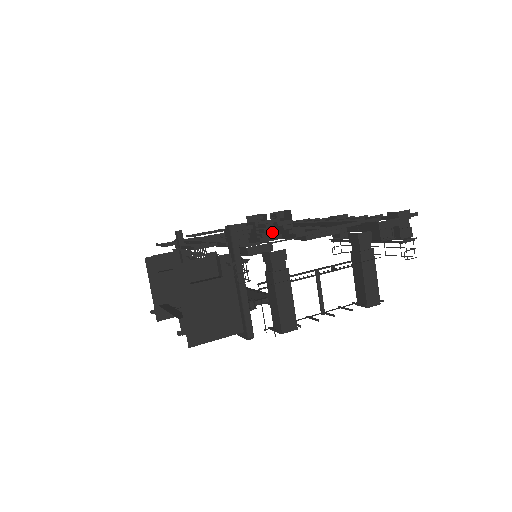
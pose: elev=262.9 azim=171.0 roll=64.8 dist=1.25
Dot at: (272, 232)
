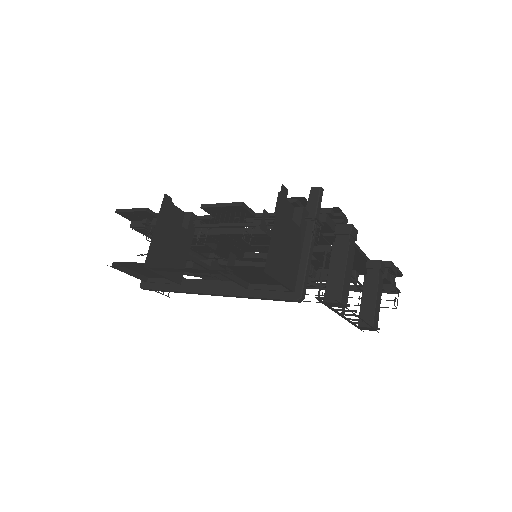
Dot at: occluded
